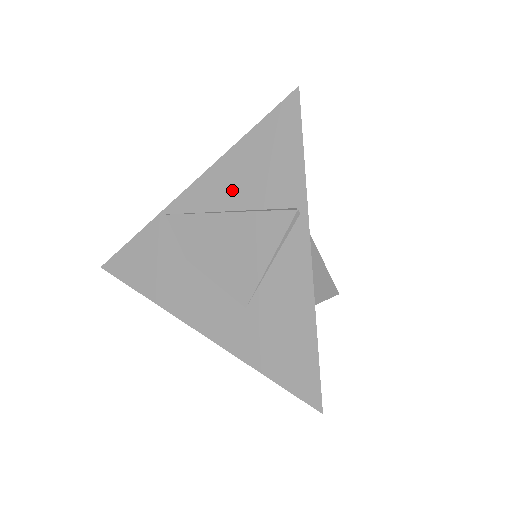
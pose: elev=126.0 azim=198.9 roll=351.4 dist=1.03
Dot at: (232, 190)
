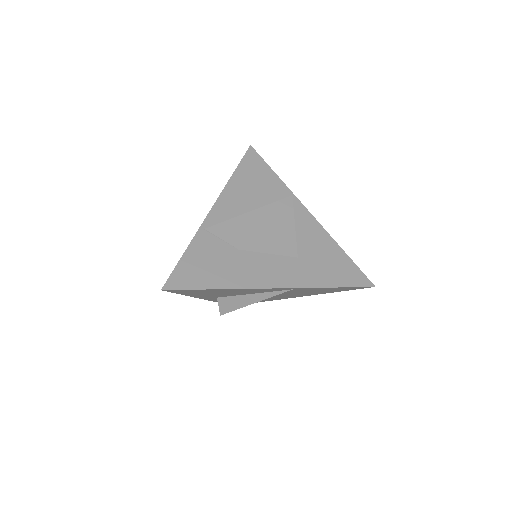
Dot at: (245, 200)
